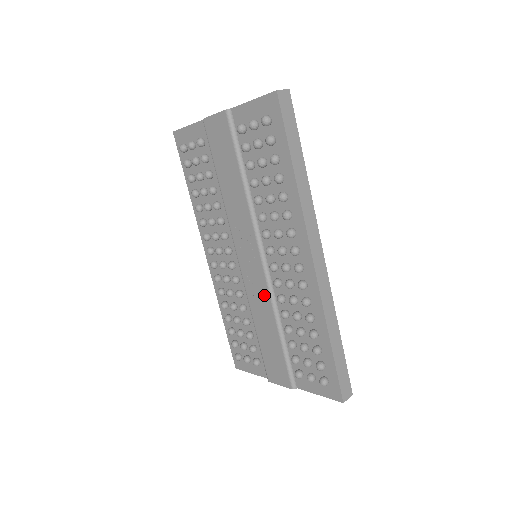
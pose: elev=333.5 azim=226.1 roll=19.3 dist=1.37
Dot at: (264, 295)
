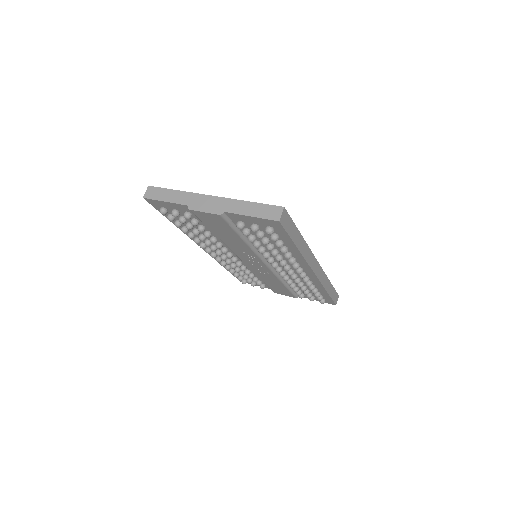
Dot at: (270, 274)
